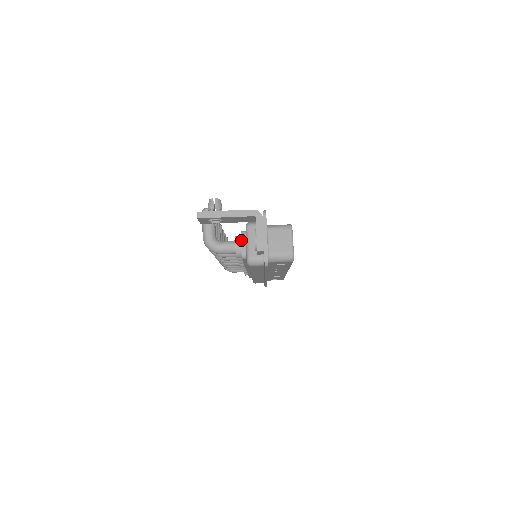
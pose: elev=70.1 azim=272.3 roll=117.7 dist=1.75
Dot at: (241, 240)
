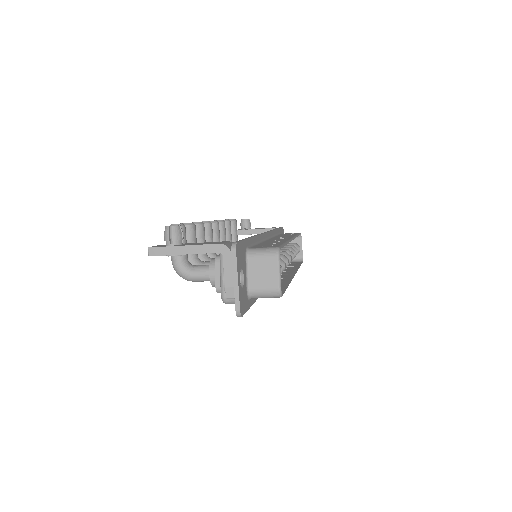
Dot at: (215, 270)
